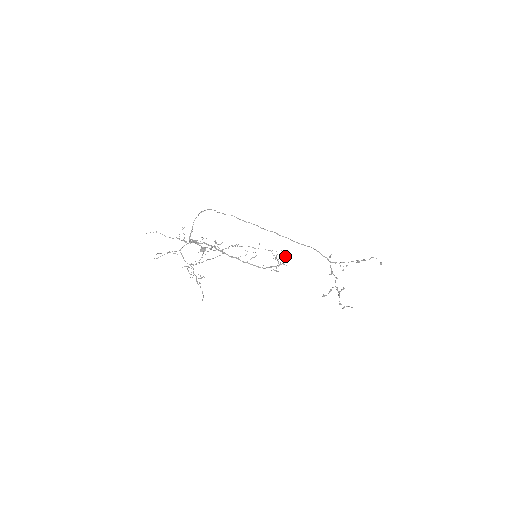
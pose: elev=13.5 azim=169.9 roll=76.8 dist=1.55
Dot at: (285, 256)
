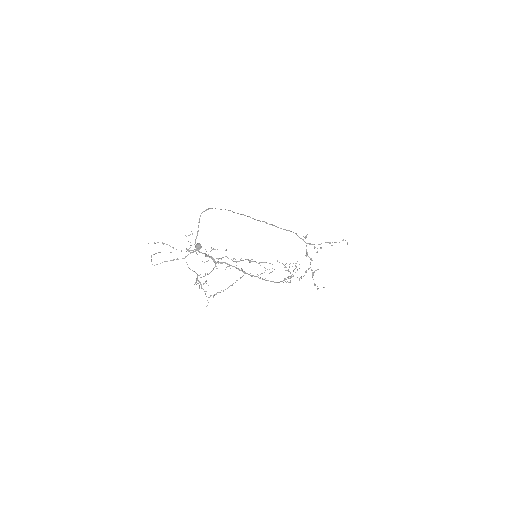
Dot at: (296, 267)
